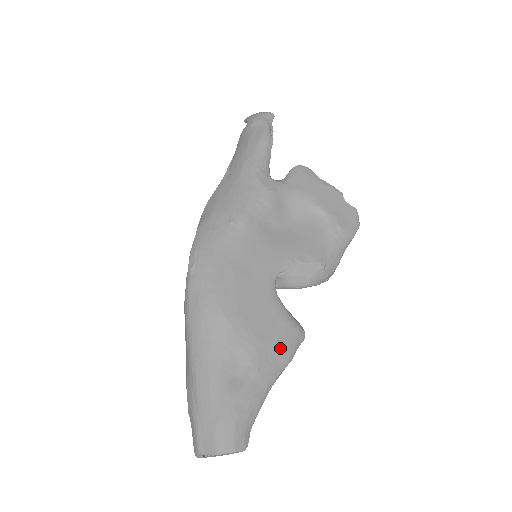
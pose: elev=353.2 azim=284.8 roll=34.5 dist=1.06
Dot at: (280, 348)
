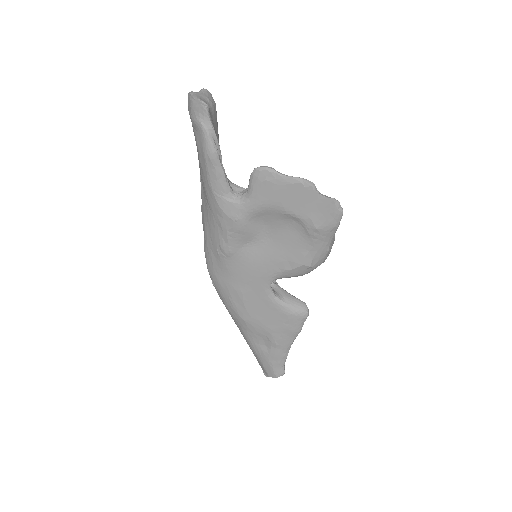
Dot at: (288, 330)
